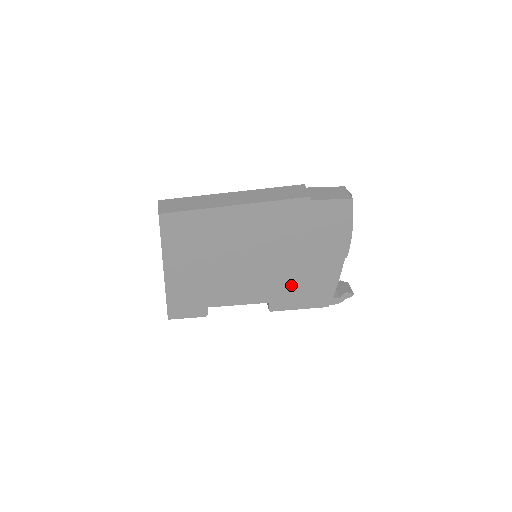
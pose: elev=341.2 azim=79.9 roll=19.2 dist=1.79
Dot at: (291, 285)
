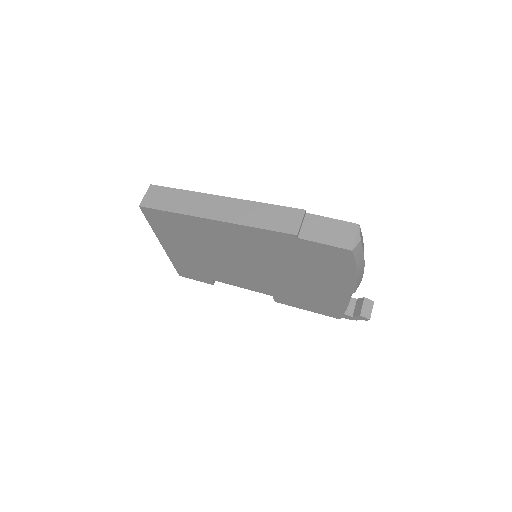
Dot at: (293, 292)
